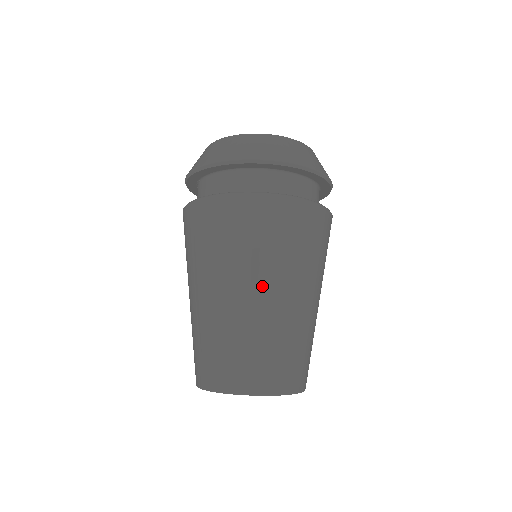
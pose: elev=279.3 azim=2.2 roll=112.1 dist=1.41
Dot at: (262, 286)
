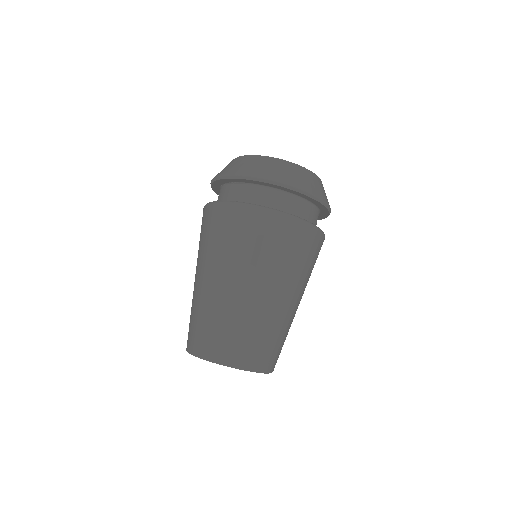
Dot at: (289, 293)
